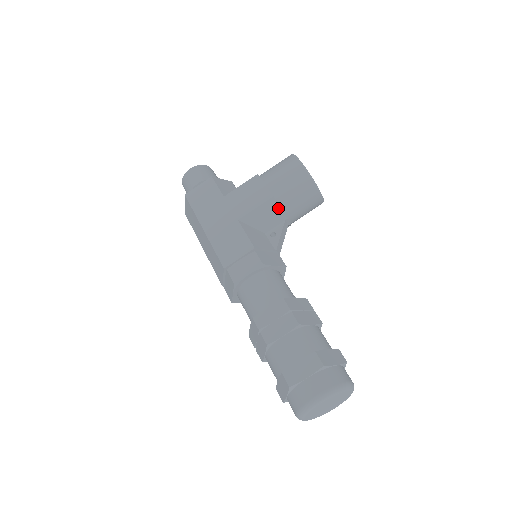
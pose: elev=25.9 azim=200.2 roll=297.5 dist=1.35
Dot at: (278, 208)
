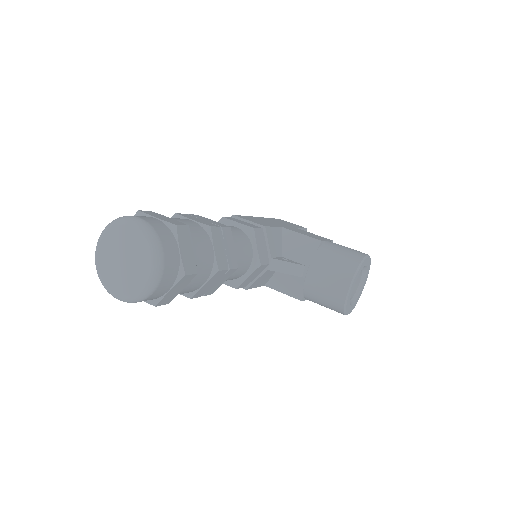
Dot at: (313, 252)
